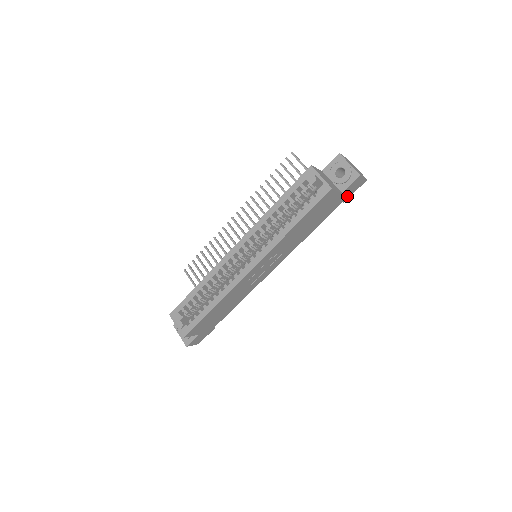
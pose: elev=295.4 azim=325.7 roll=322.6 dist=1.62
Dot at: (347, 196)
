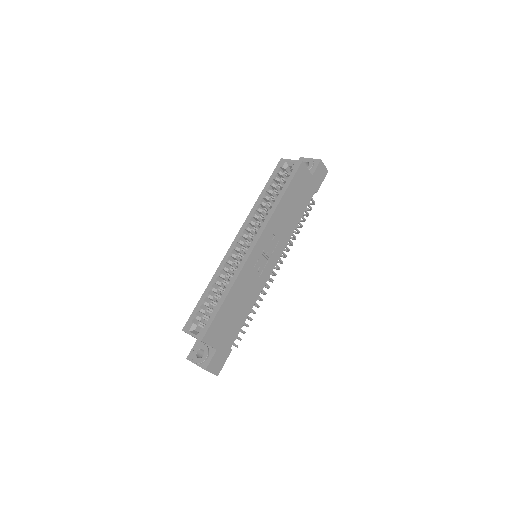
Dot at: (317, 185)
